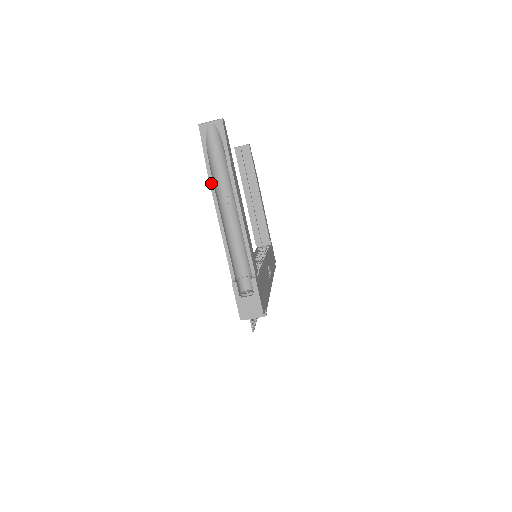
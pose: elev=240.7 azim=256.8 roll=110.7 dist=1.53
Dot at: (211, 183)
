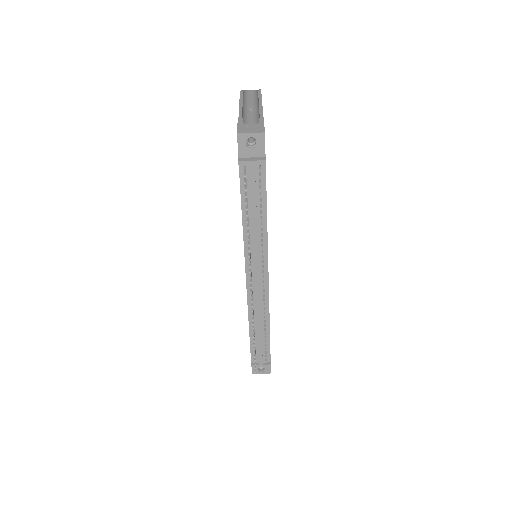
Dot at: (241, 94)
